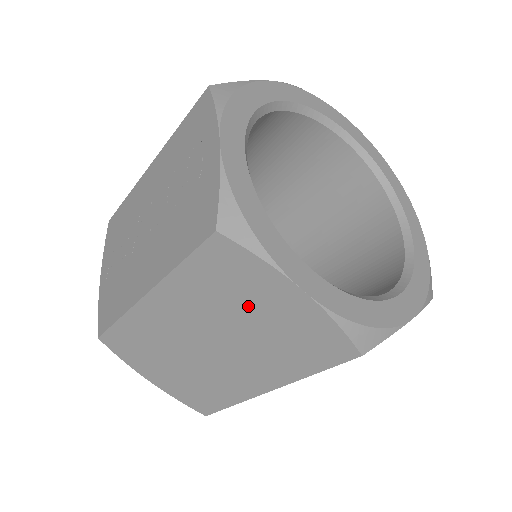
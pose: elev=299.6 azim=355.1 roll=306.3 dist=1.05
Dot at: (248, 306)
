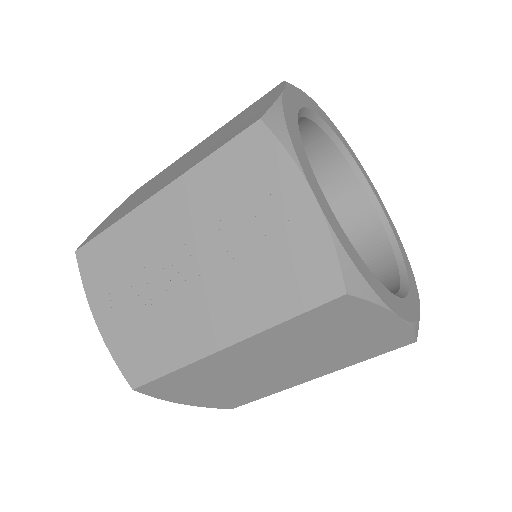
Dot at: (338, 334)
